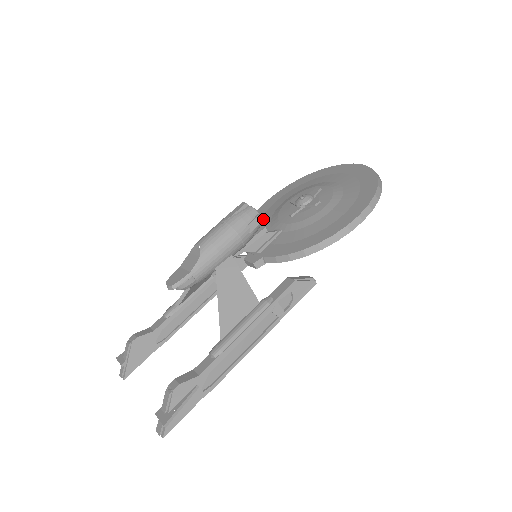
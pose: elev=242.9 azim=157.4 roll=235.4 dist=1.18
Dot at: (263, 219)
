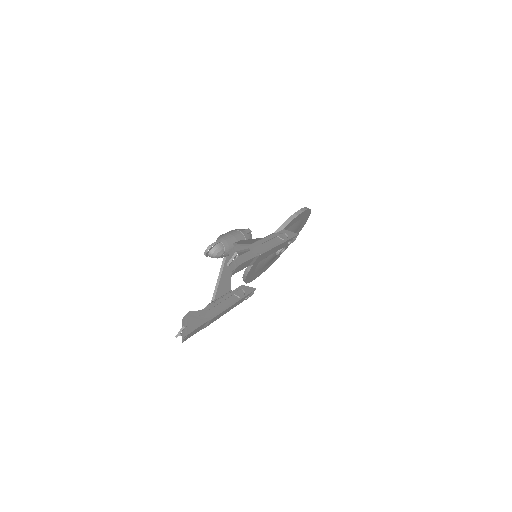
Dot at: occluded
